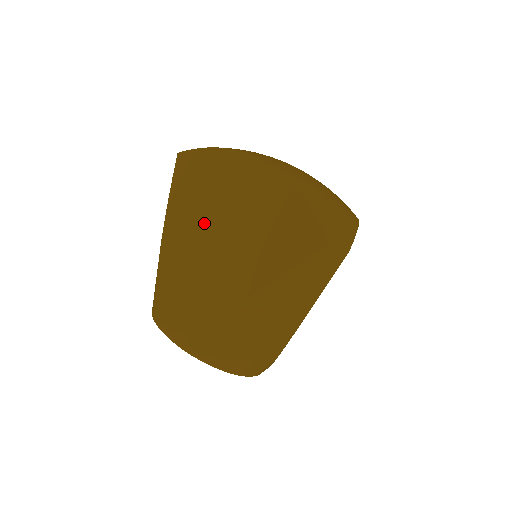
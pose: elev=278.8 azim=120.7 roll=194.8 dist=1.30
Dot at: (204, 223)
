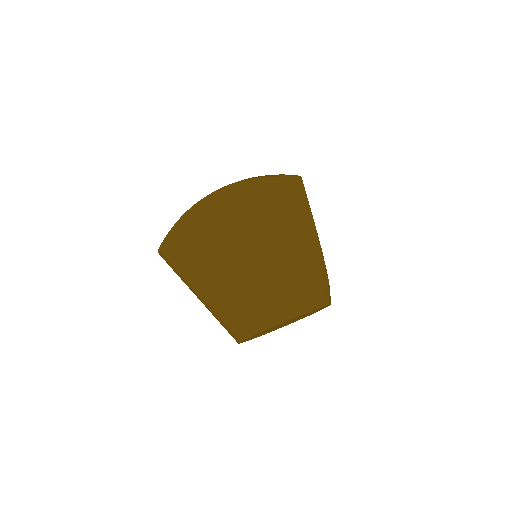
Dot at: (219, 254)
